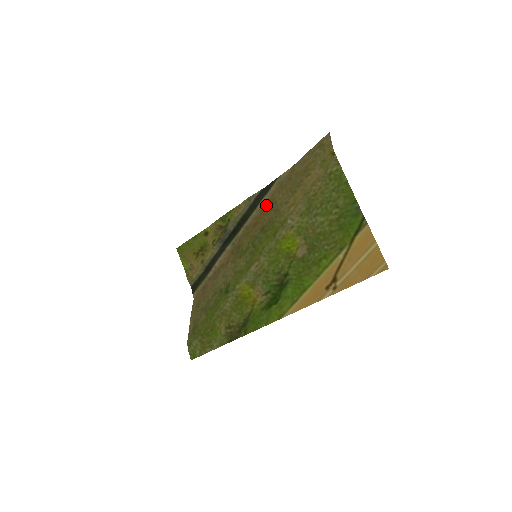
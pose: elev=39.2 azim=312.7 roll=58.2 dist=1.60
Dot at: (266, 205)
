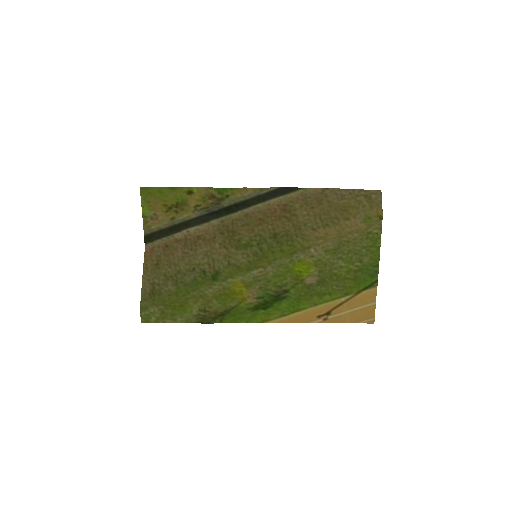
Dot at: (280, 208)
